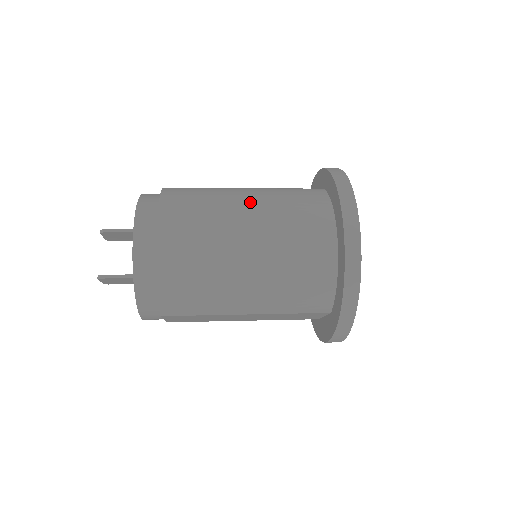
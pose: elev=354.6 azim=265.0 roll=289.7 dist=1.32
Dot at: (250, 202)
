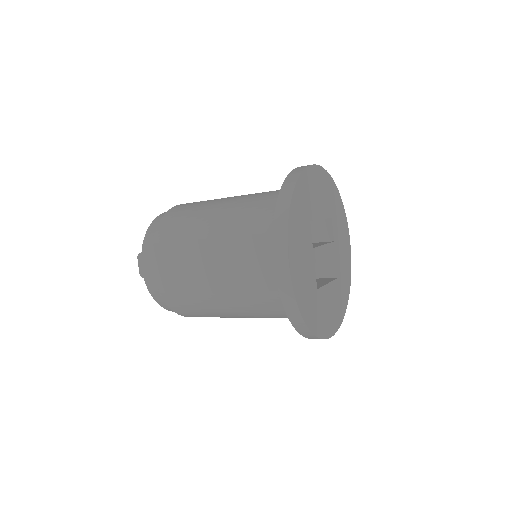
Dot at: occluded
